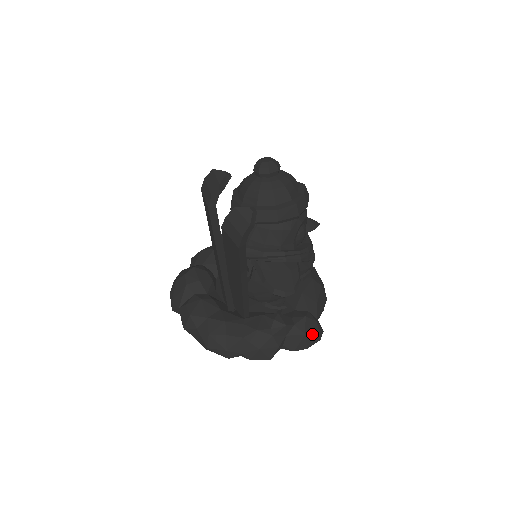
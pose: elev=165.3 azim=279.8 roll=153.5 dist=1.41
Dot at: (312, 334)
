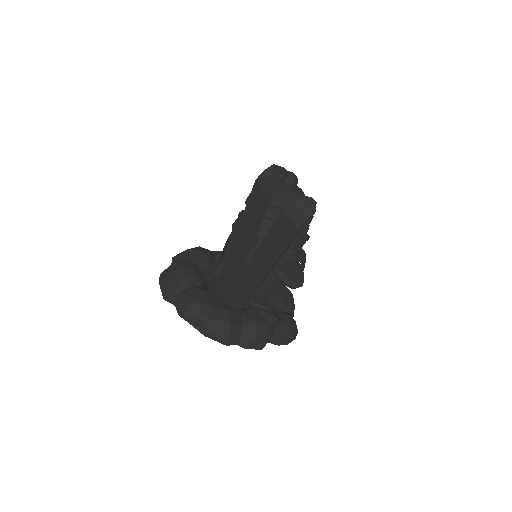
Dot at: (294, 331)
